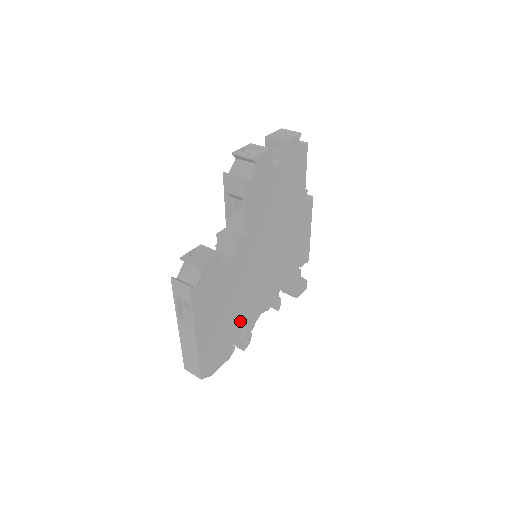
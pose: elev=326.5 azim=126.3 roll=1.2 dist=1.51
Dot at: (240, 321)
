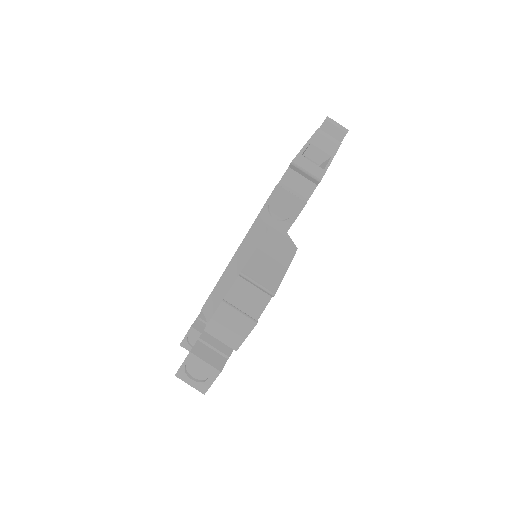
Dot at: occluded
